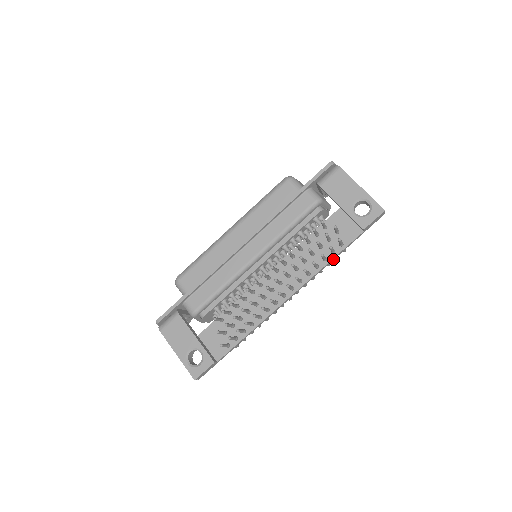
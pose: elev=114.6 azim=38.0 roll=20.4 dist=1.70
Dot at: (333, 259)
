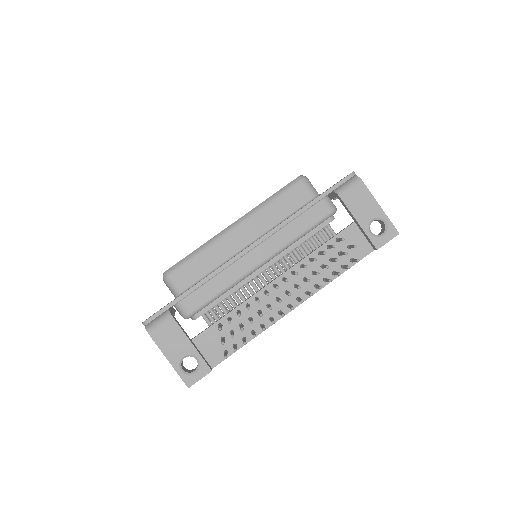
Dot at: (341, 273)
